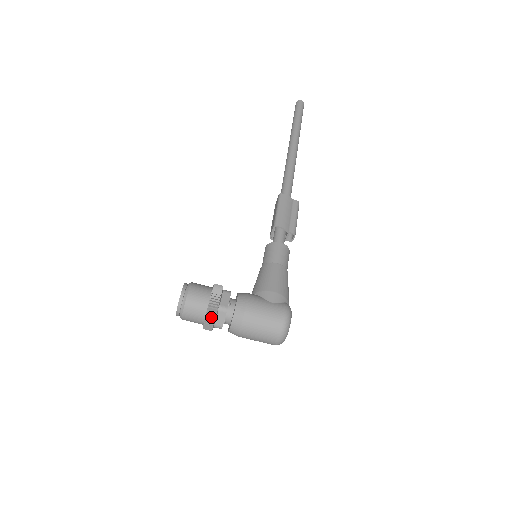
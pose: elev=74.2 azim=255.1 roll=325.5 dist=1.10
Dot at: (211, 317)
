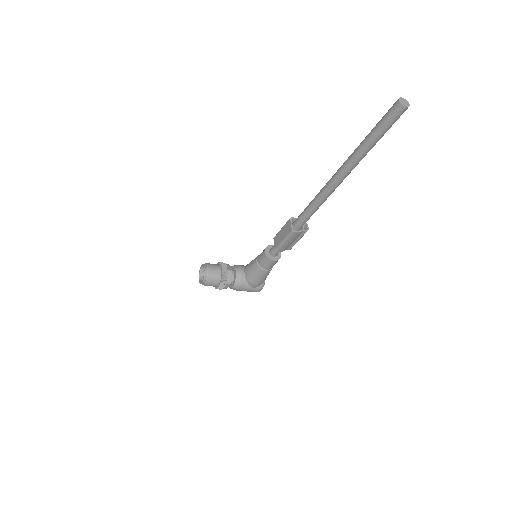
Dot at: occluded
